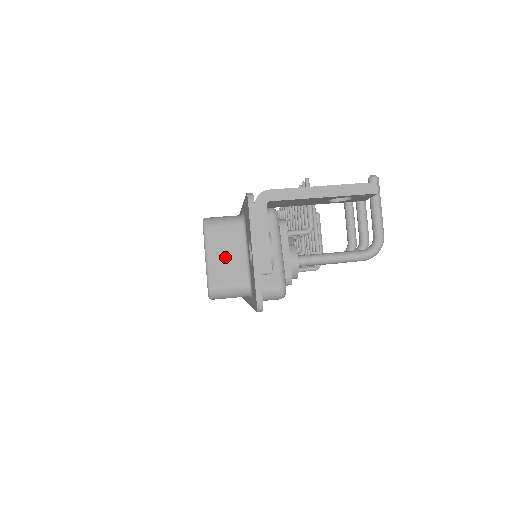
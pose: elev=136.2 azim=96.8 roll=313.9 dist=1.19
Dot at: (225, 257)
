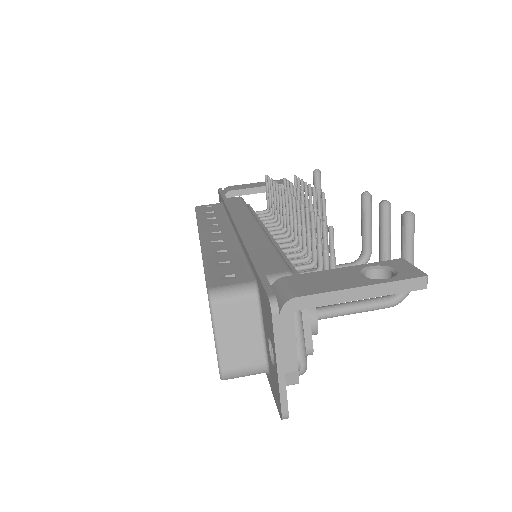
Dot at: (238, 339)
